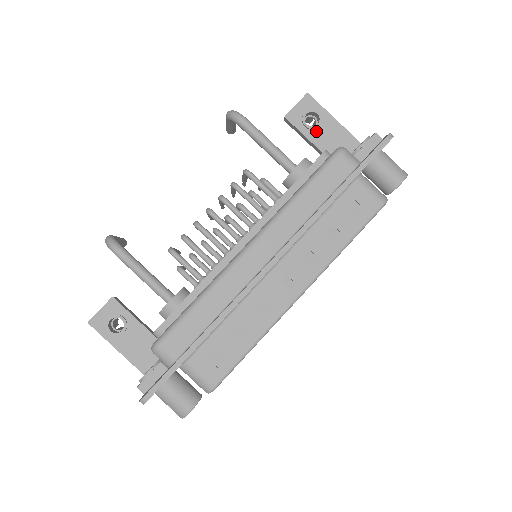
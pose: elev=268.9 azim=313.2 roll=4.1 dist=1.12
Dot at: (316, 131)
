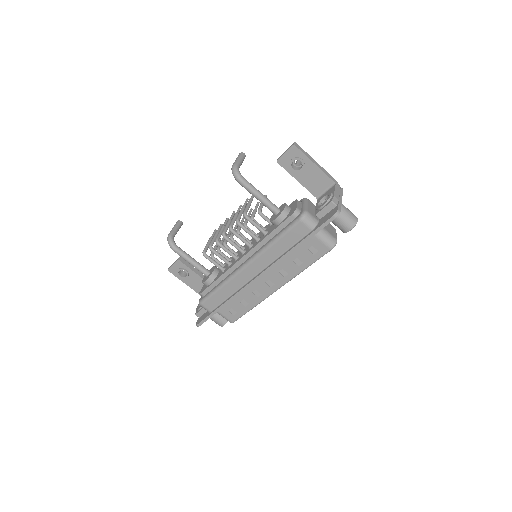
Dot at: (300, 172)
